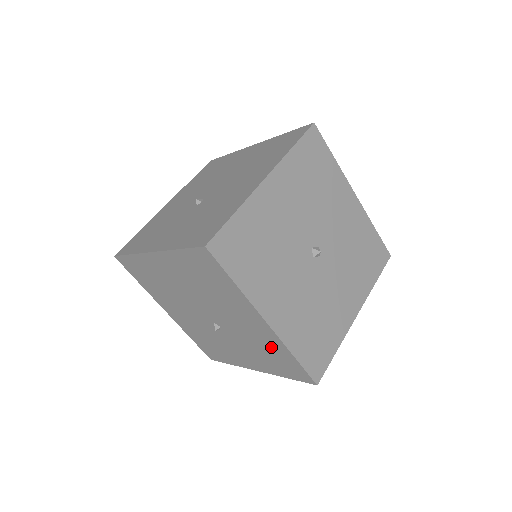
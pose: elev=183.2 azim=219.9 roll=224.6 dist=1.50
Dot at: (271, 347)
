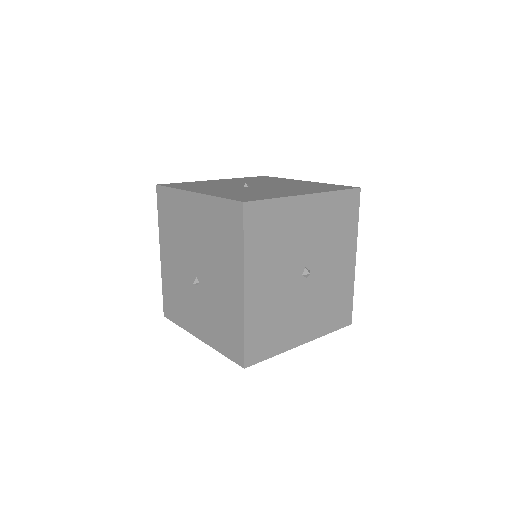
Dot at: occluded
